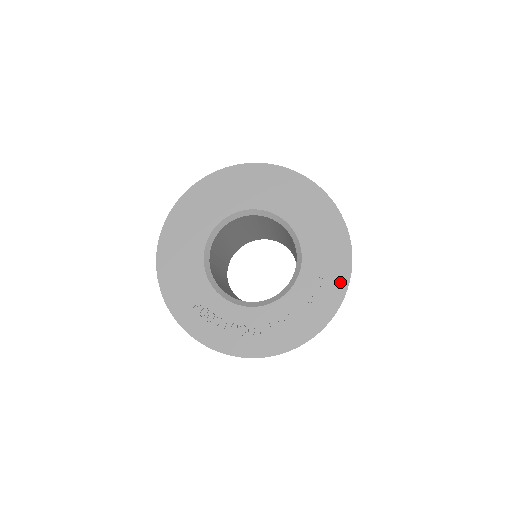
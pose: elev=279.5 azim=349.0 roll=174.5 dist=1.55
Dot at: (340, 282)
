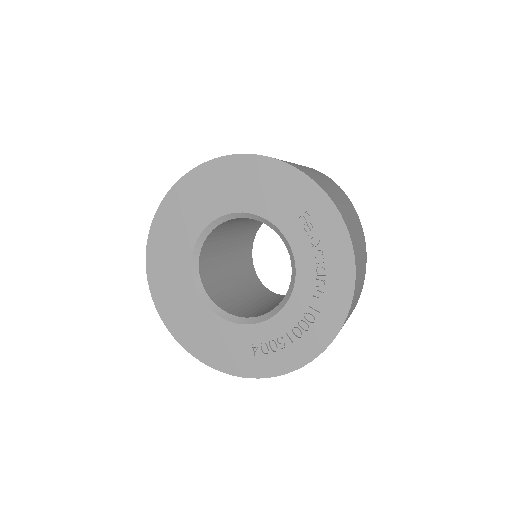
Dot at: (317, 199)
